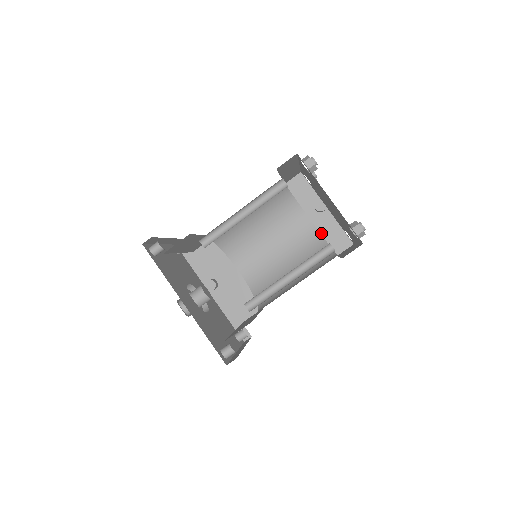
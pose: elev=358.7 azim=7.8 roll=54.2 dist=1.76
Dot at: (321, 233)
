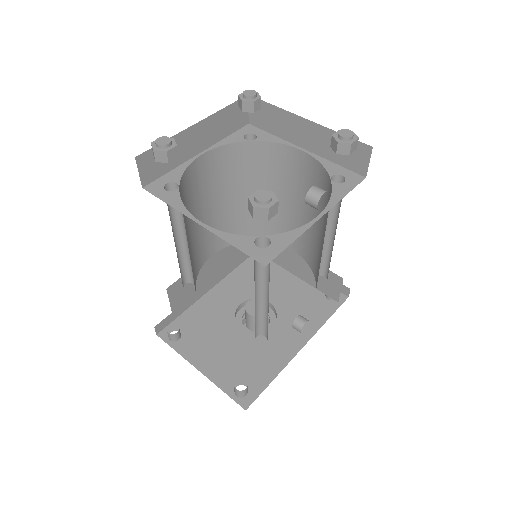
Dot at: (219, 140)
